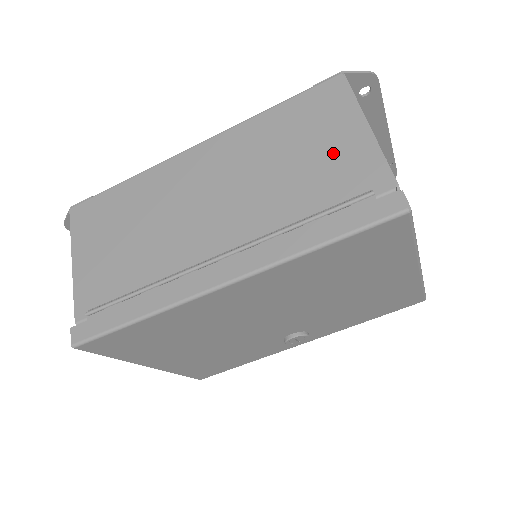
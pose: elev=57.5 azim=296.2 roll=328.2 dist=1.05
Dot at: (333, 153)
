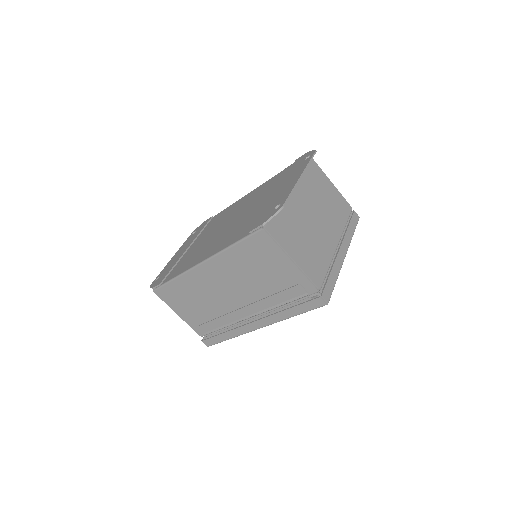
Dot at: (280, 274)
